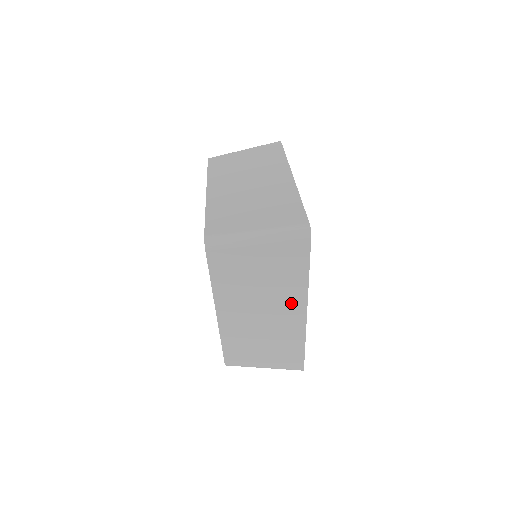
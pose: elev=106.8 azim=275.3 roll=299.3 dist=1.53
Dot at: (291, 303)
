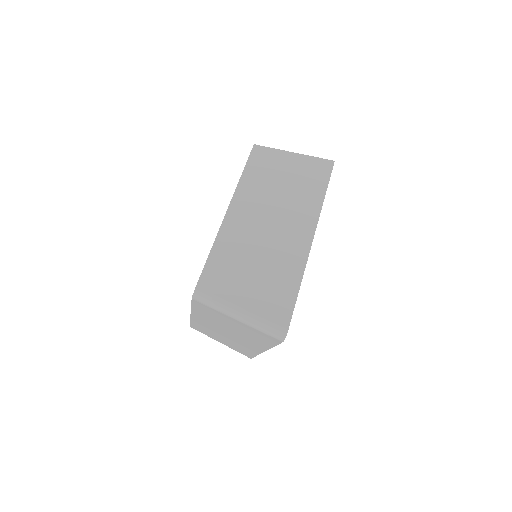
Dot at: (253, 344)
